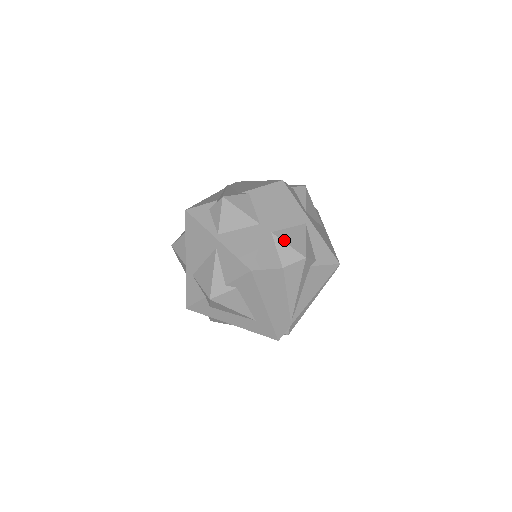
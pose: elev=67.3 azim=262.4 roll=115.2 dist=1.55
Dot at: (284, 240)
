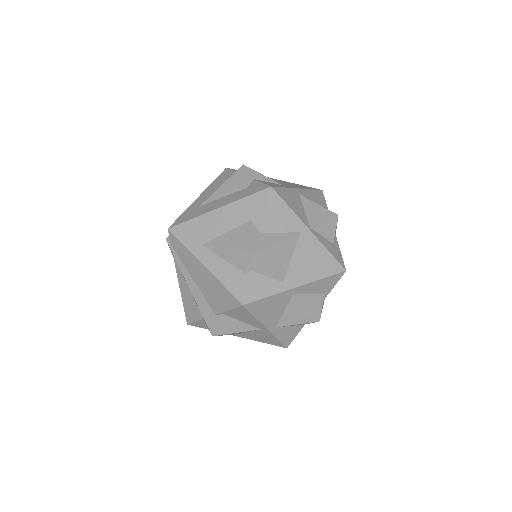
Dot at: (291, 324)
